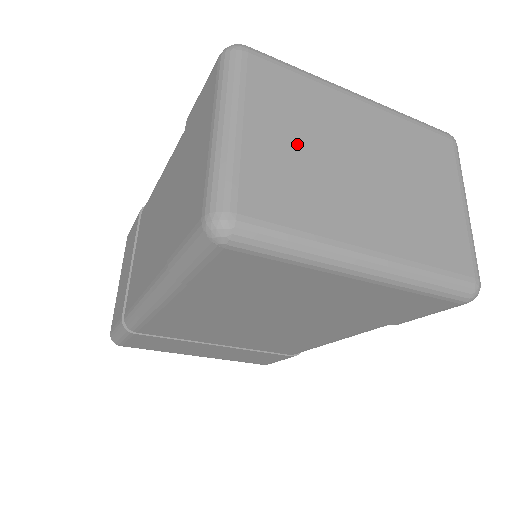
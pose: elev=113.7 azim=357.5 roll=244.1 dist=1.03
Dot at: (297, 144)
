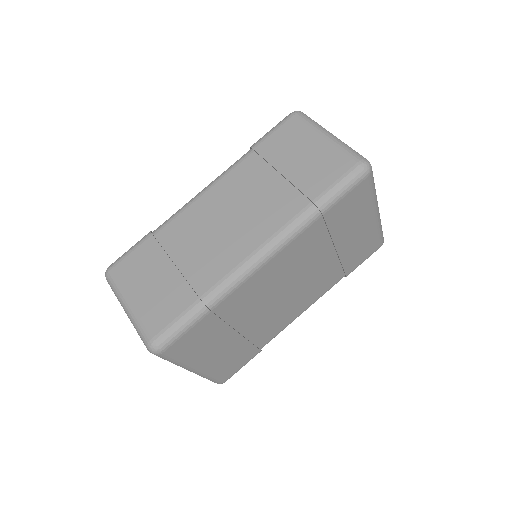
Dot at: occluded
